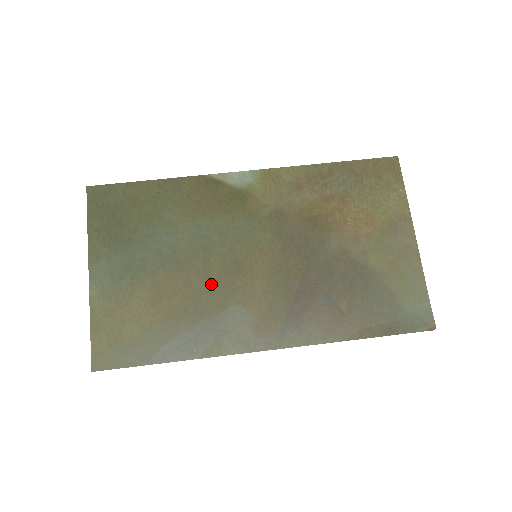
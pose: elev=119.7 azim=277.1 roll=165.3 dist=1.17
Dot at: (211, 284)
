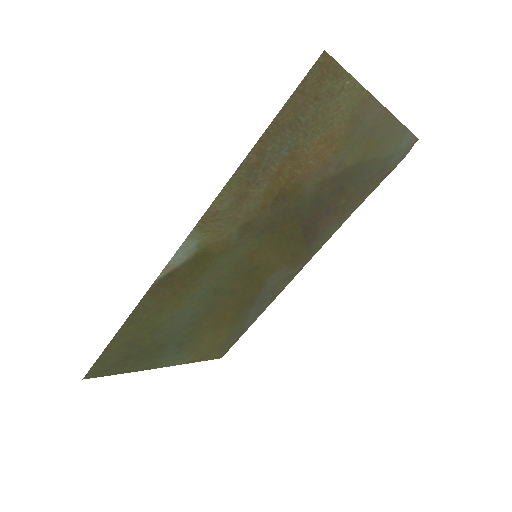
Dot at: (242, 292)
